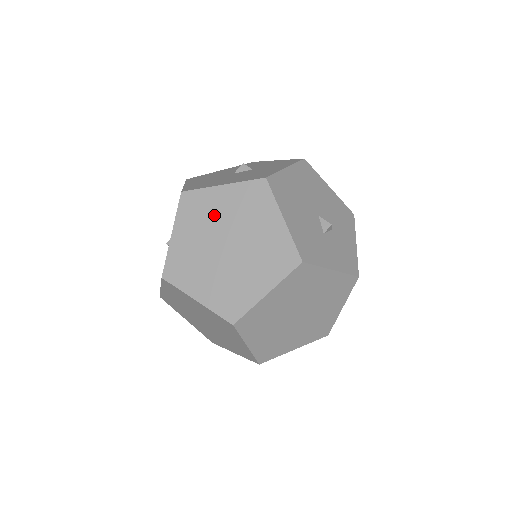
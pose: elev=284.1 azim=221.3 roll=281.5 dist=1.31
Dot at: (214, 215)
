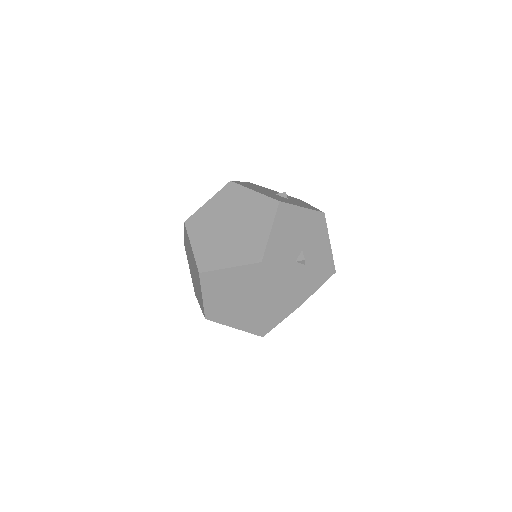
Dot at: (237, 205)
